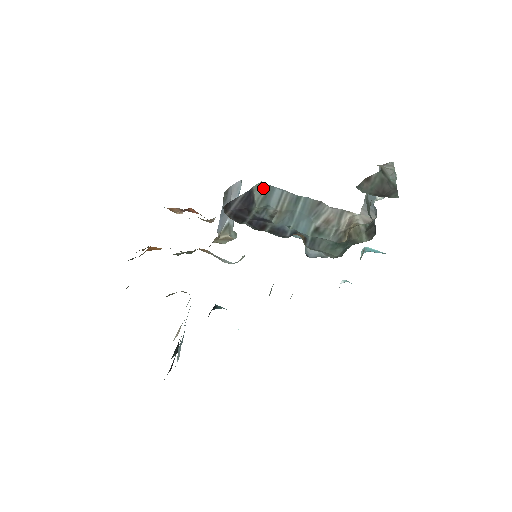
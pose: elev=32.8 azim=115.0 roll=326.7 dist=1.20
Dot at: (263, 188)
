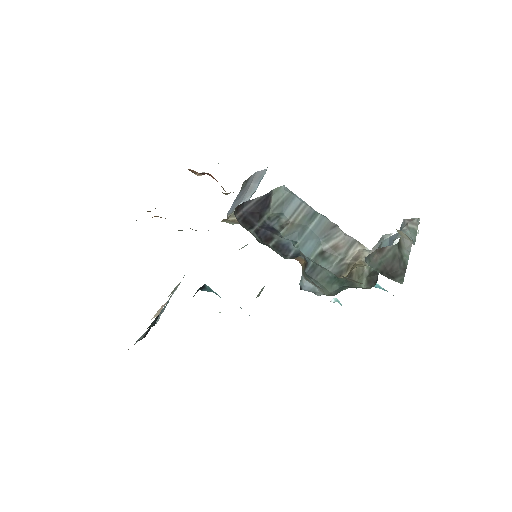
Dot at: (283, 193)
